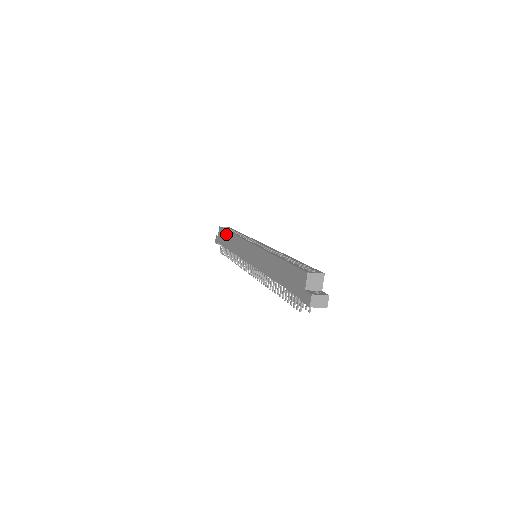
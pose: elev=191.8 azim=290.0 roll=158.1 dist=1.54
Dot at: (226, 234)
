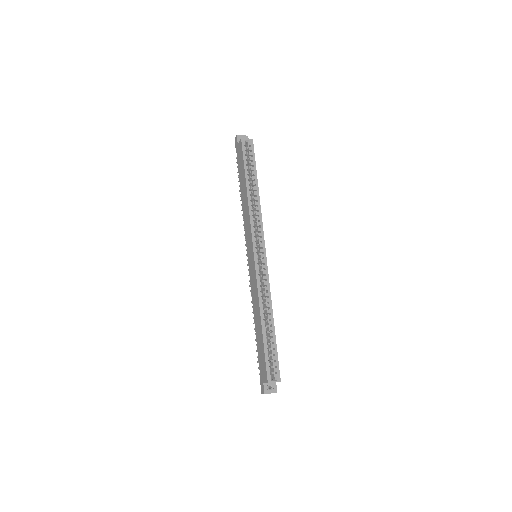
Dot at: (243, 172)
